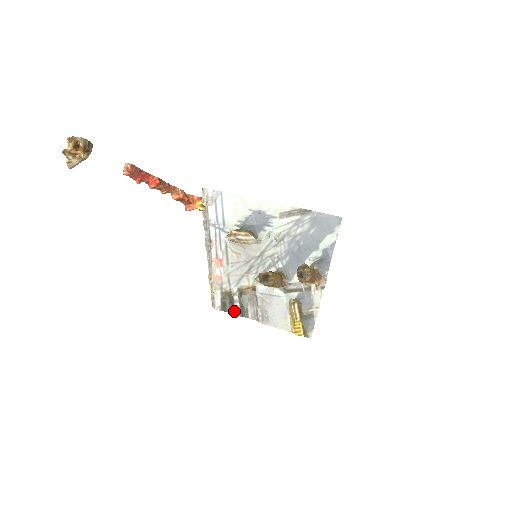
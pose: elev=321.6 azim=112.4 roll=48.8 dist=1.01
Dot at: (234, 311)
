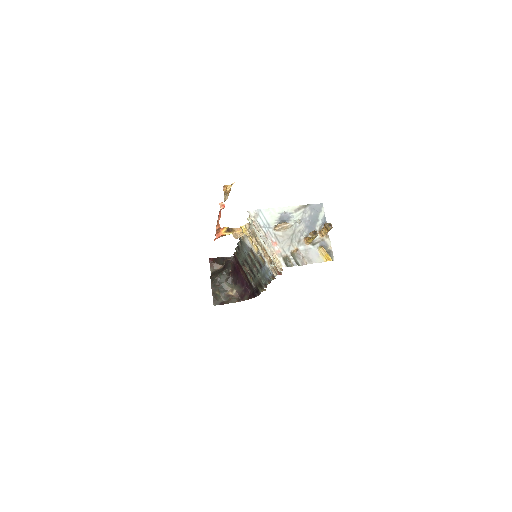
Dot at: (292, 265)
